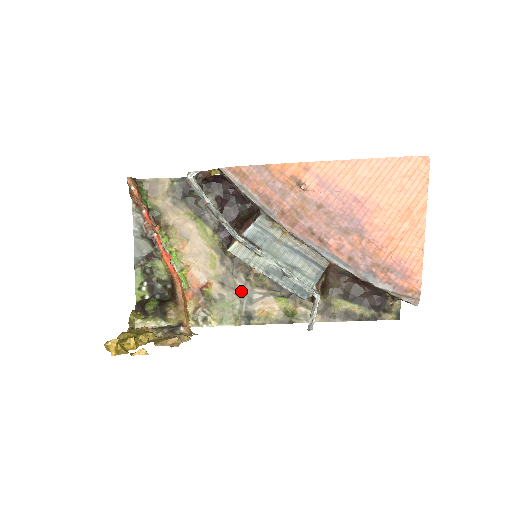
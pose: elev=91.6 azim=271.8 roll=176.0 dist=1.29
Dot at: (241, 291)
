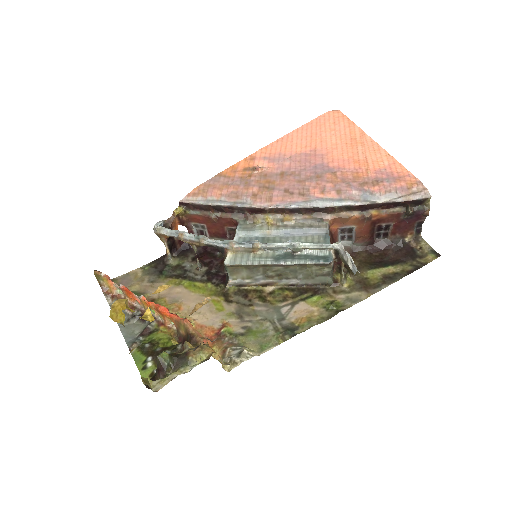
Dot at: (265, 313)
